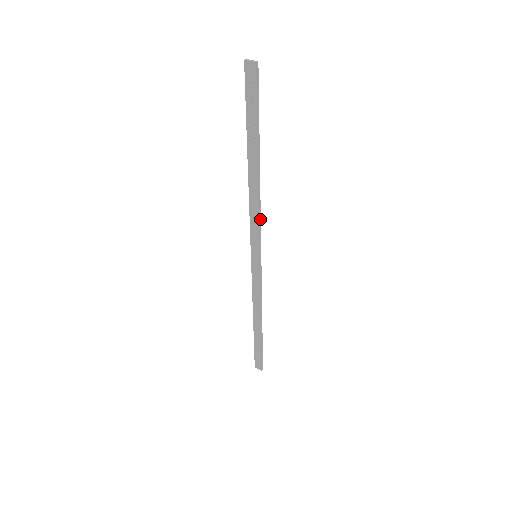
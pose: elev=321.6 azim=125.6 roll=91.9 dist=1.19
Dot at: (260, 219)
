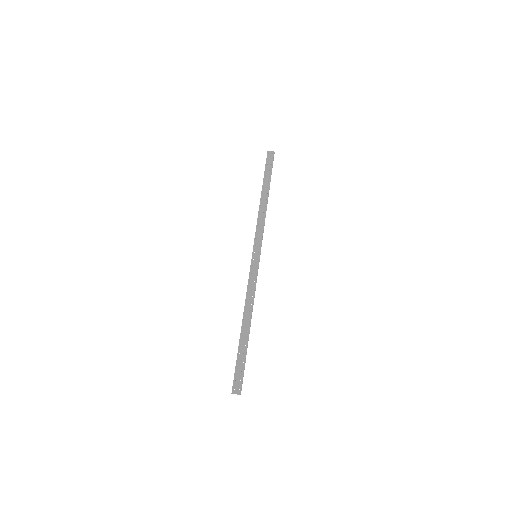
Dot at: occluded
